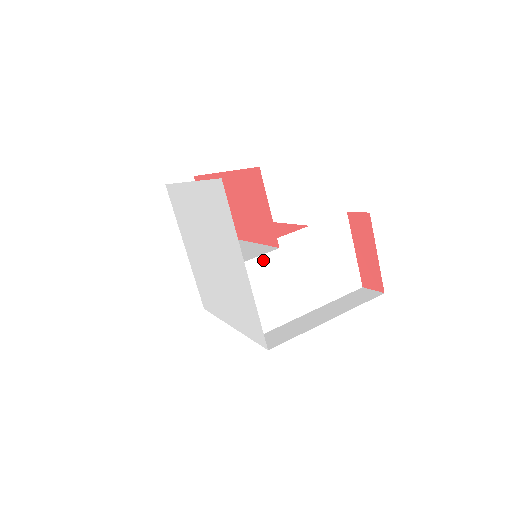
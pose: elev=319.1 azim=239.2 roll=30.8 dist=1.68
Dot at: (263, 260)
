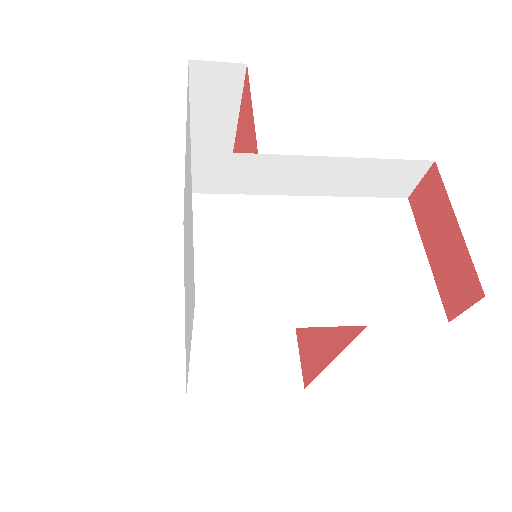
Dot at: (247, 216)
